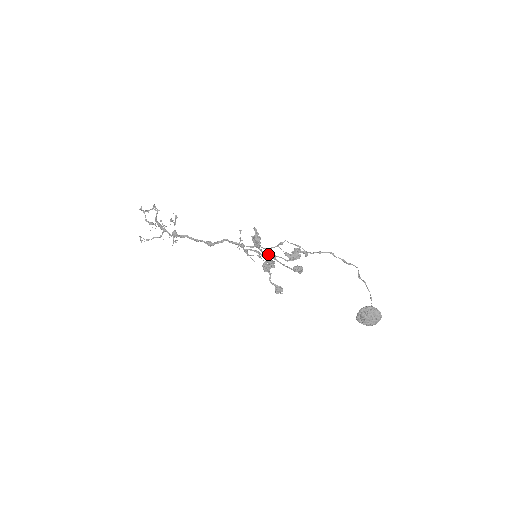
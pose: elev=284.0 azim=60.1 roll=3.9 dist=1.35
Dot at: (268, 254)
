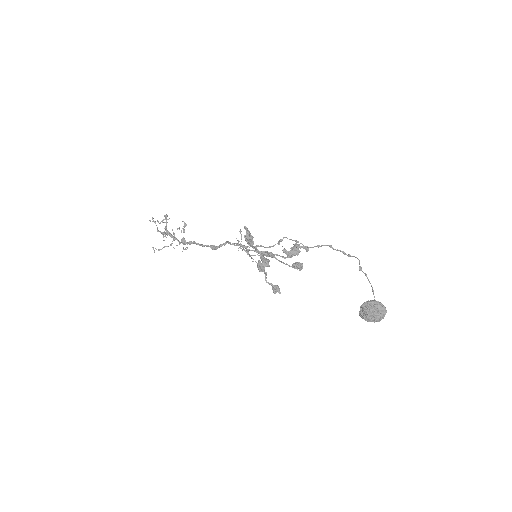
Dot at: (265, 253)
